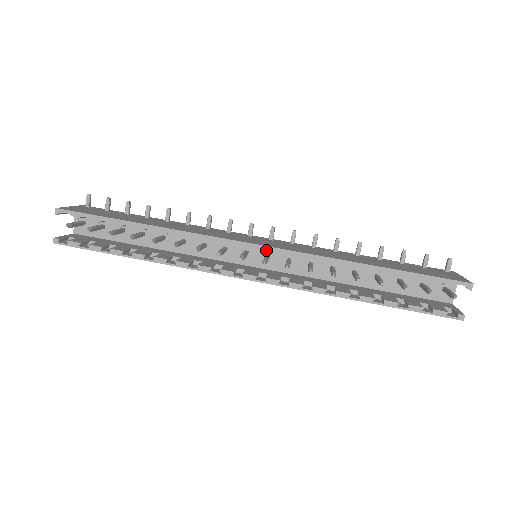
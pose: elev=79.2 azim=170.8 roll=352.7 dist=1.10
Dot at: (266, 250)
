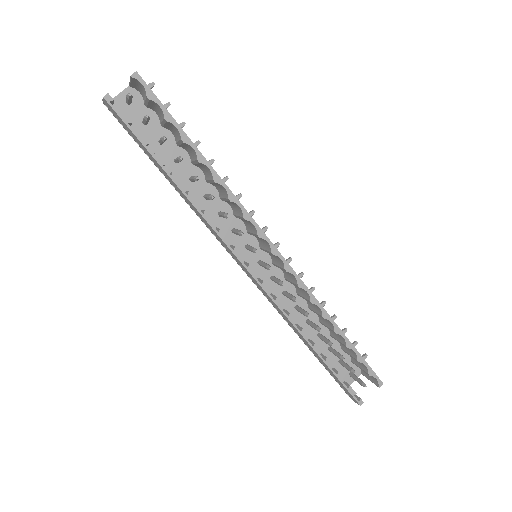
Dot at: (263, 257)
